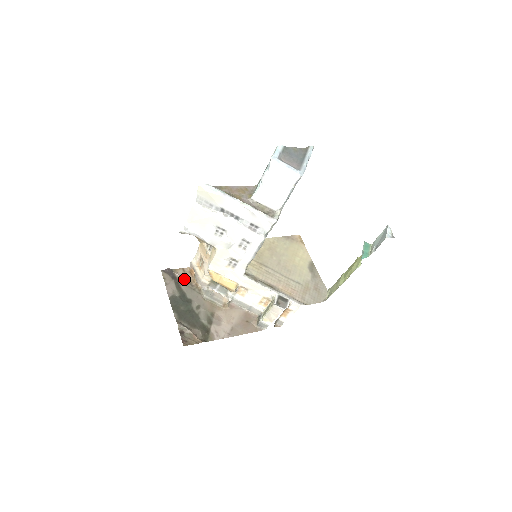
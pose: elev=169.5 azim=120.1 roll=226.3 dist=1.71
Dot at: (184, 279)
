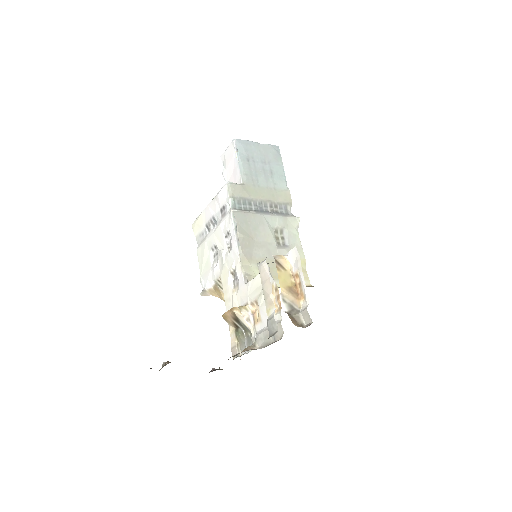
Dot at: occluded
